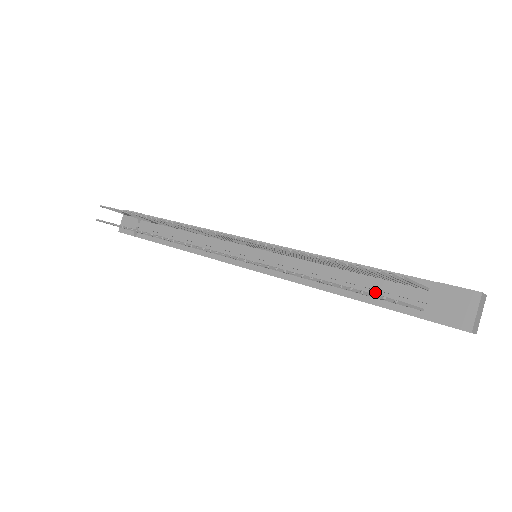
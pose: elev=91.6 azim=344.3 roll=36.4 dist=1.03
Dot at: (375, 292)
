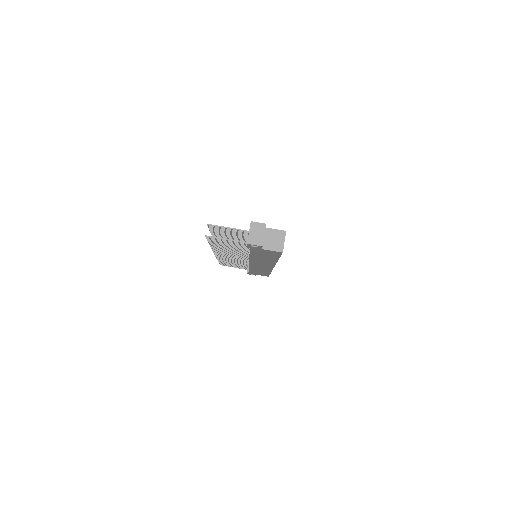
Dot at: occluded
